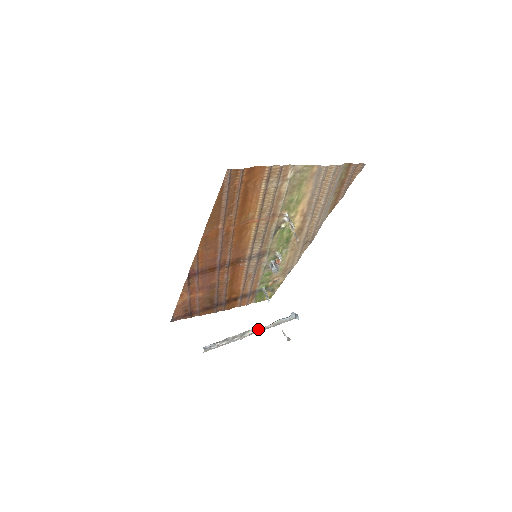
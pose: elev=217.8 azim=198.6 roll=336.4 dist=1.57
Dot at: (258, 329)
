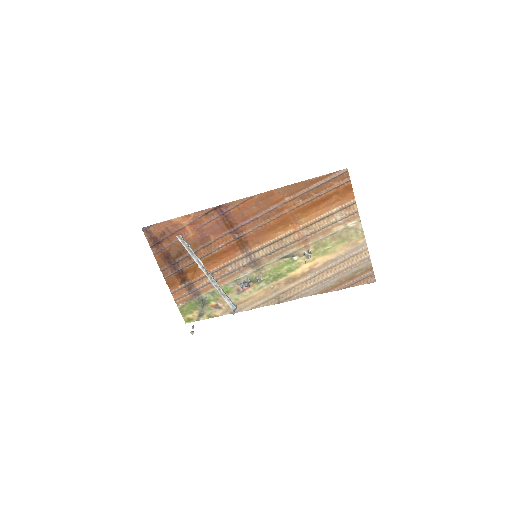
Dot at: occluded
